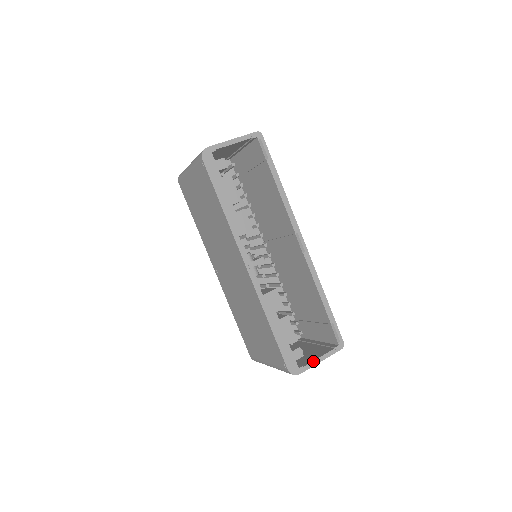
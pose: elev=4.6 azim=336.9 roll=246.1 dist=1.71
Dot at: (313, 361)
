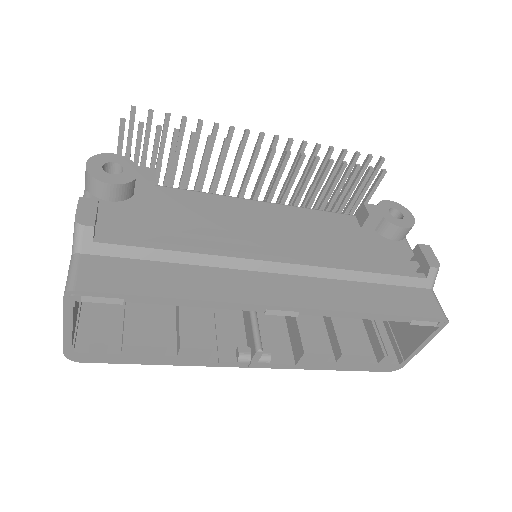
Dot at: (413, 352)
